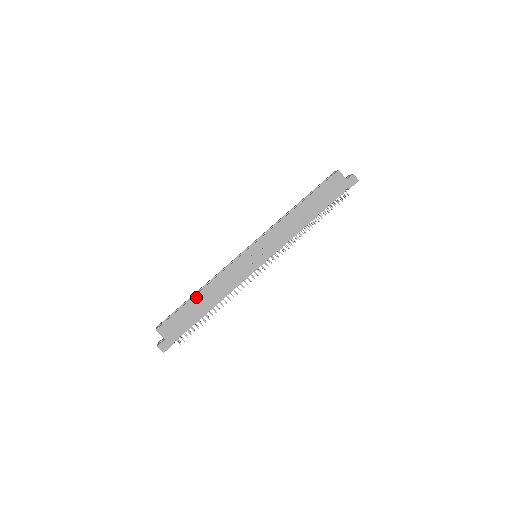
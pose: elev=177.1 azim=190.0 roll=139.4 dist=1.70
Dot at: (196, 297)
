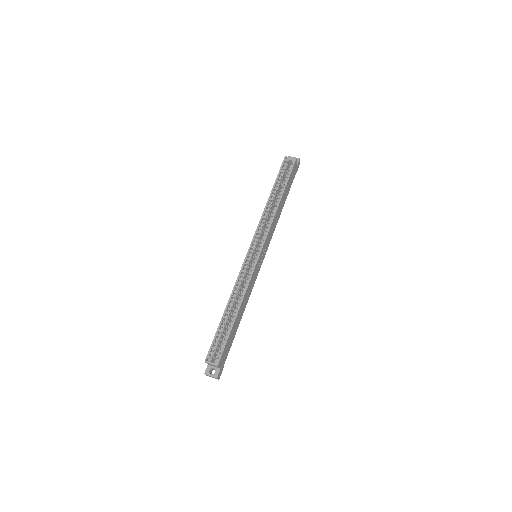
Dot at: (236, 318)
